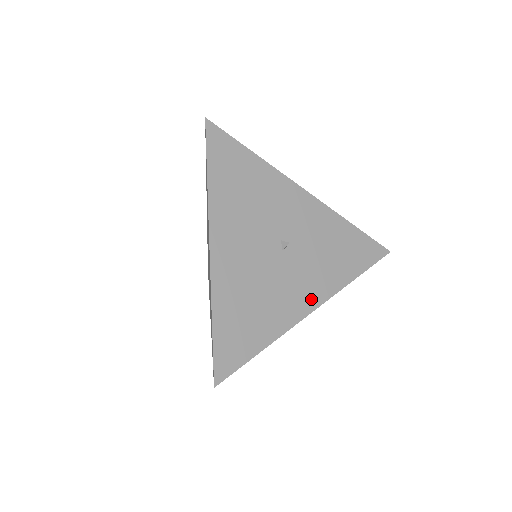
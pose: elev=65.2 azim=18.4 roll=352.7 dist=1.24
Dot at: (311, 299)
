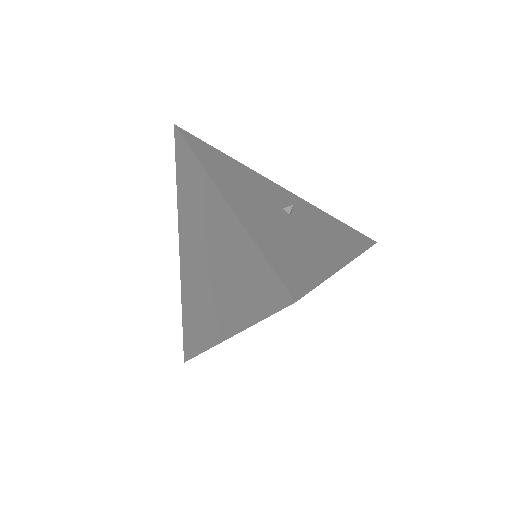
Dot at: (339, 254)
